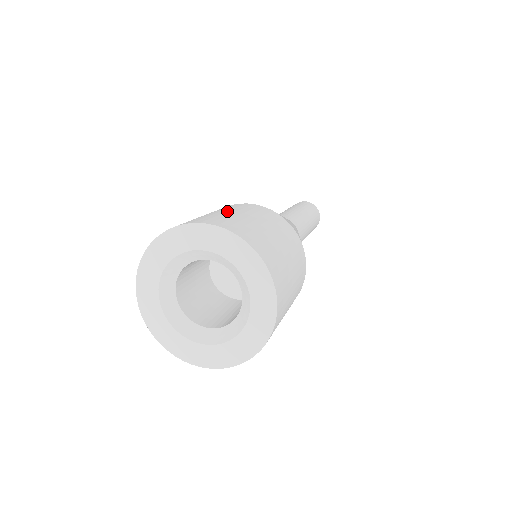
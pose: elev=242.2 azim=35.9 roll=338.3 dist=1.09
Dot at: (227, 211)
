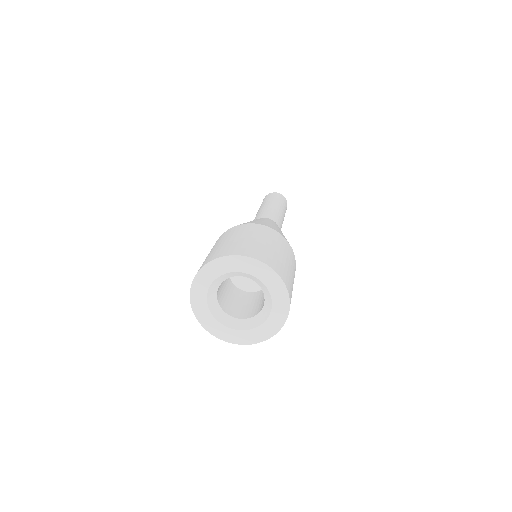
Dot at: (251, 237)
